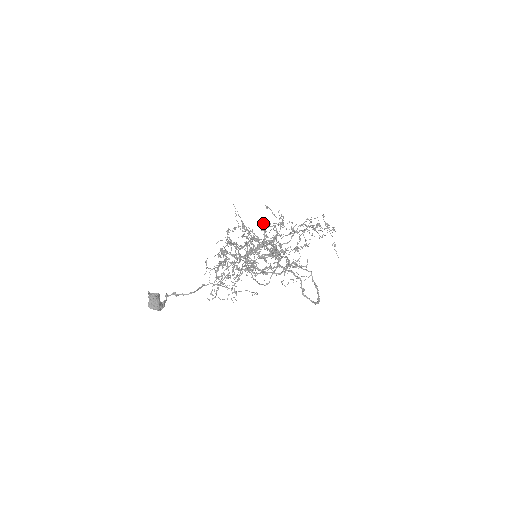
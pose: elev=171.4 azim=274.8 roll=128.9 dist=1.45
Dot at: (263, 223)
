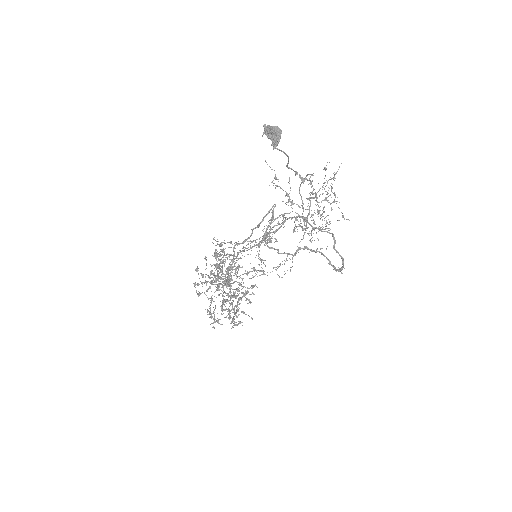
Dot at: occluded
